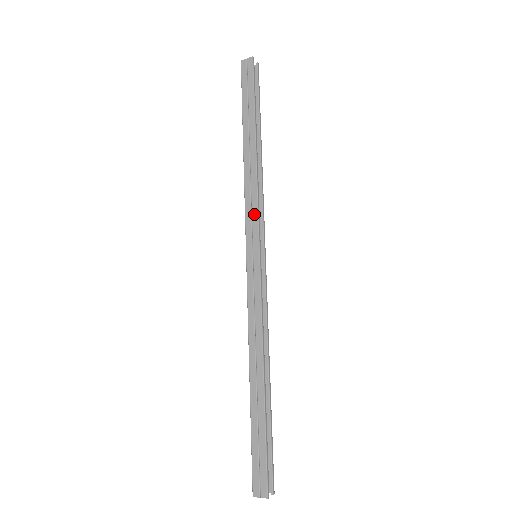
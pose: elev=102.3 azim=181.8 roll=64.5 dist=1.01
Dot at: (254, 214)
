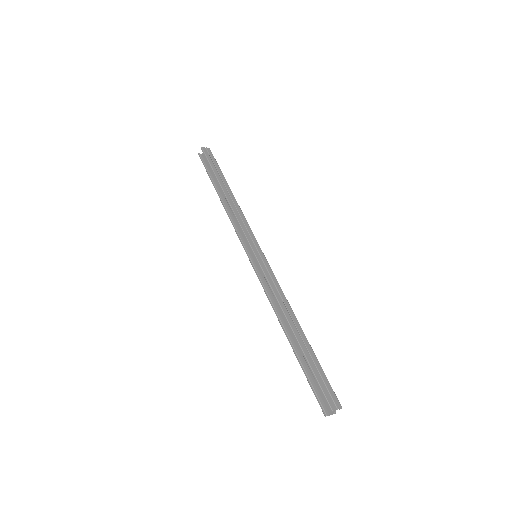
Dot at: (249, 229)
